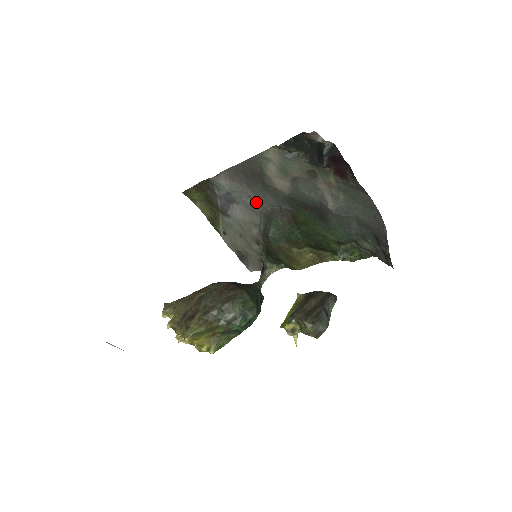
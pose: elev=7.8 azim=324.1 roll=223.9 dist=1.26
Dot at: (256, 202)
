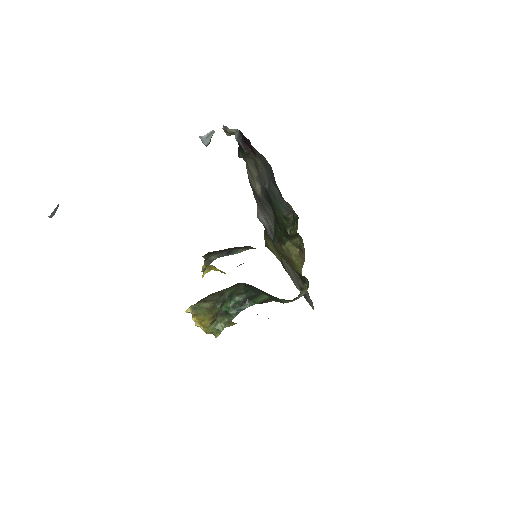
Dot at: (272, 221)
